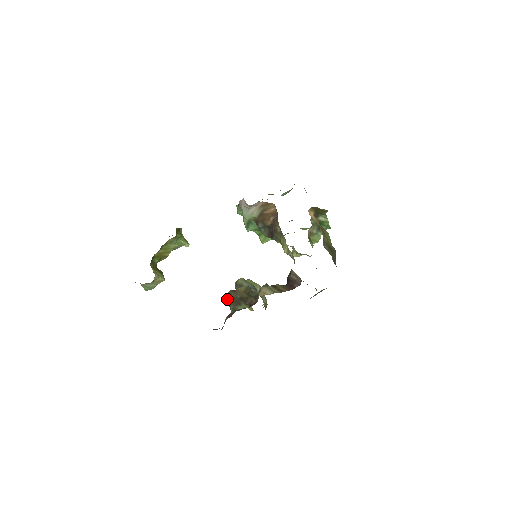
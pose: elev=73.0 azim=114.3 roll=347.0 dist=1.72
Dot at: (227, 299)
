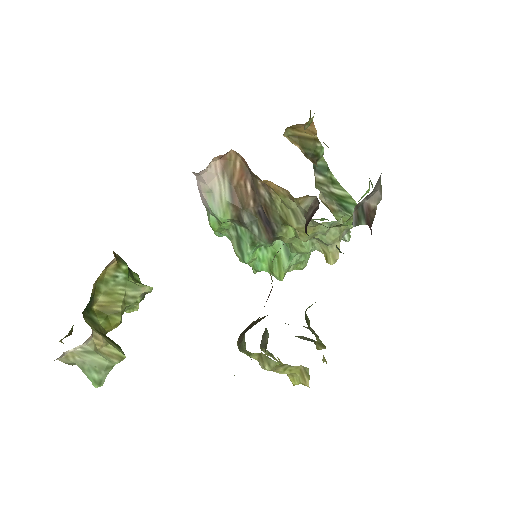
Dot at: (238, 343)
